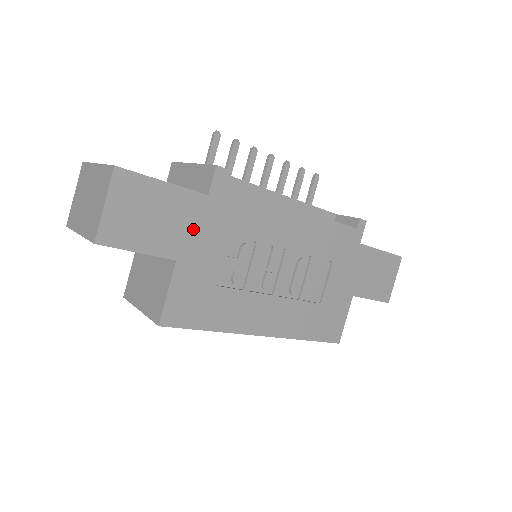
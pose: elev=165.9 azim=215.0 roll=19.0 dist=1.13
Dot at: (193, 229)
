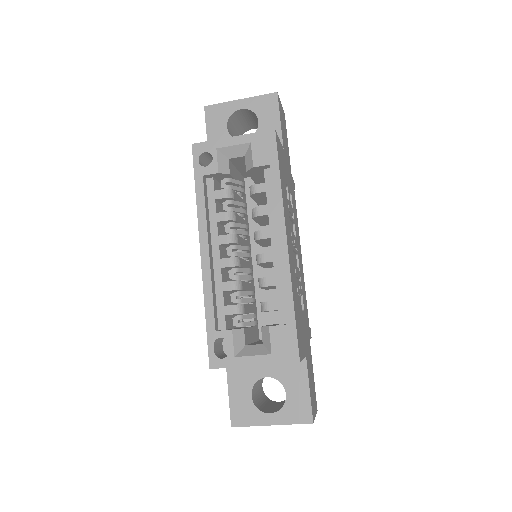
Dot at: (288, 164)
